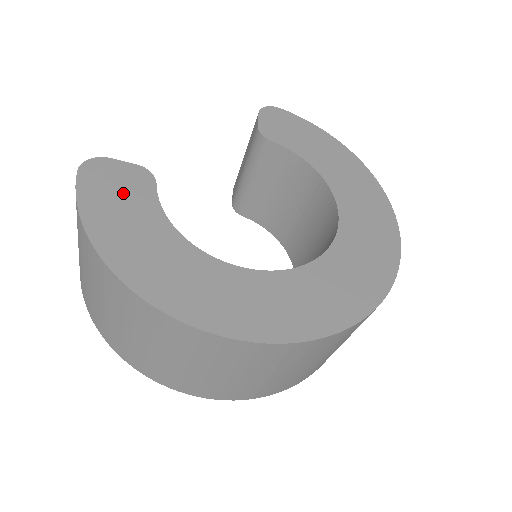
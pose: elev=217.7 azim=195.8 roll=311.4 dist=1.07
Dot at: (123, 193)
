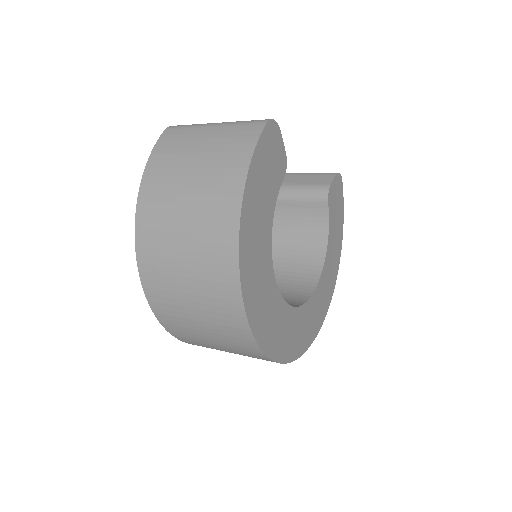
Dot at: (271, 169)
